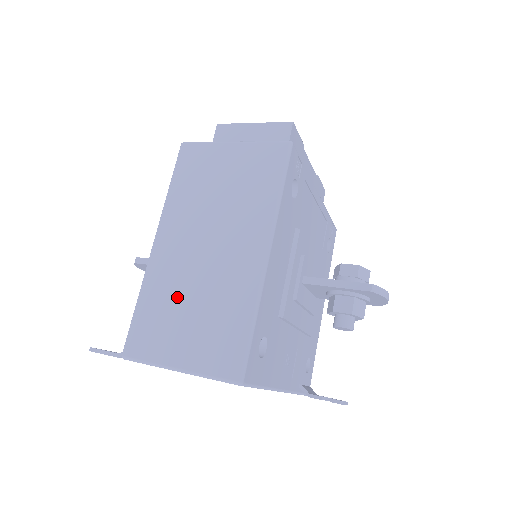
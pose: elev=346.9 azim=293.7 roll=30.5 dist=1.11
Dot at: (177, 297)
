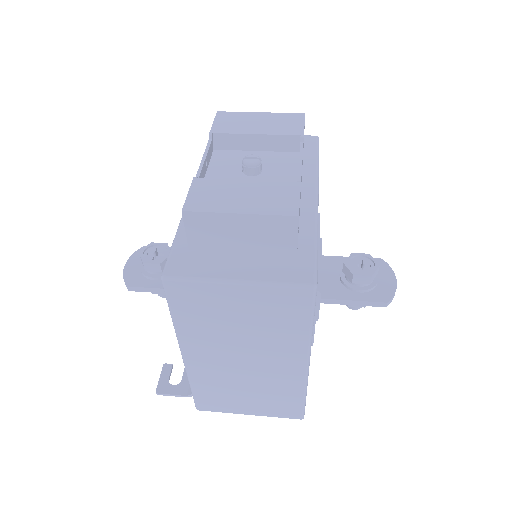
Dot at: (229, 387)
